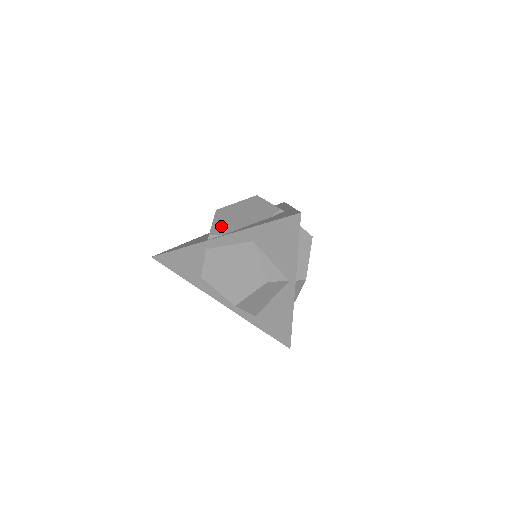
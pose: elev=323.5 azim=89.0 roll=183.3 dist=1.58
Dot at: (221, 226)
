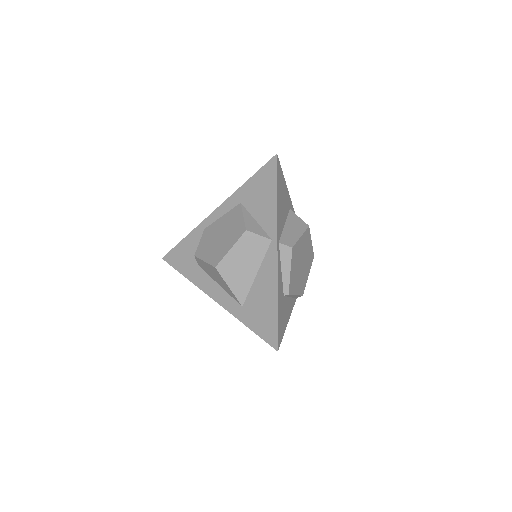
Dot at: occluded
